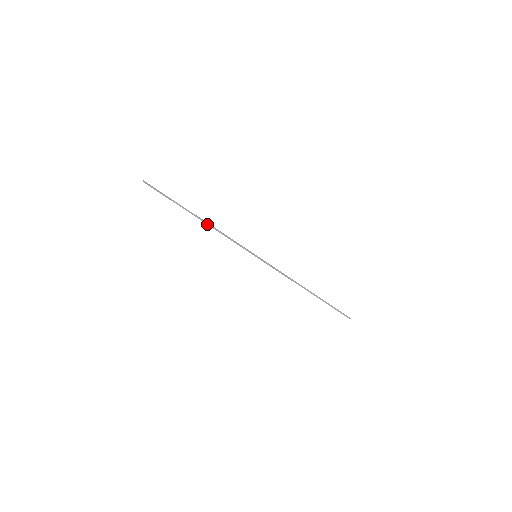
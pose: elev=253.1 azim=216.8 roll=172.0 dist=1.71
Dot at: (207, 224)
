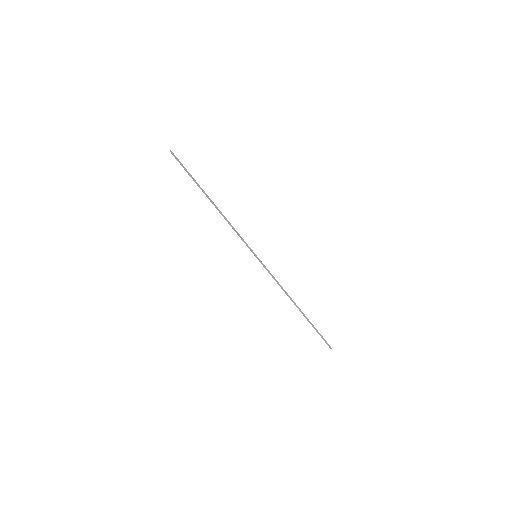
Dot at: (218, 210)
